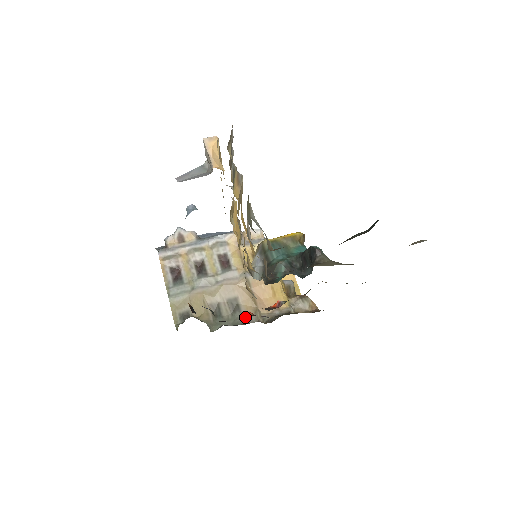
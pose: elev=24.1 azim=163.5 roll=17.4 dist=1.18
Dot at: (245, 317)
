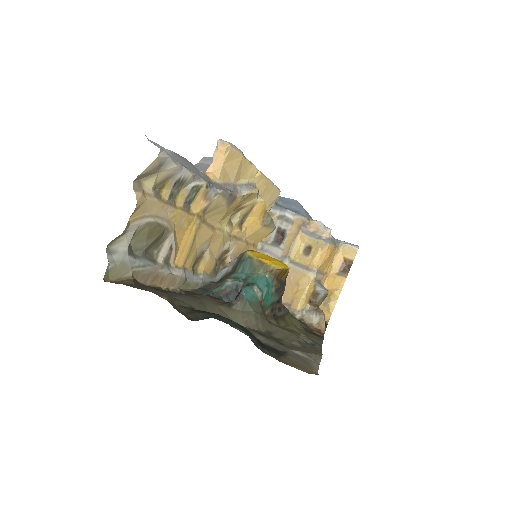
Dot at: occluded
